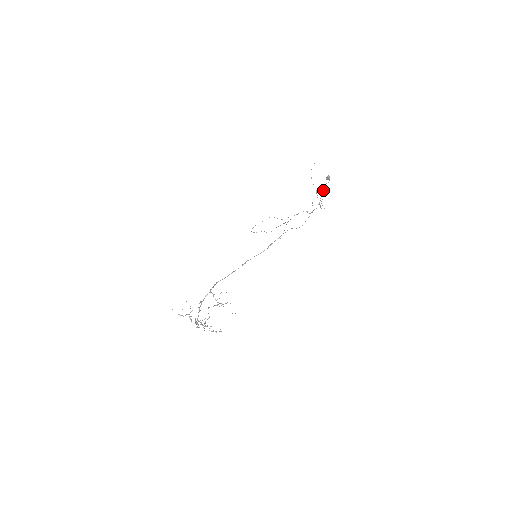
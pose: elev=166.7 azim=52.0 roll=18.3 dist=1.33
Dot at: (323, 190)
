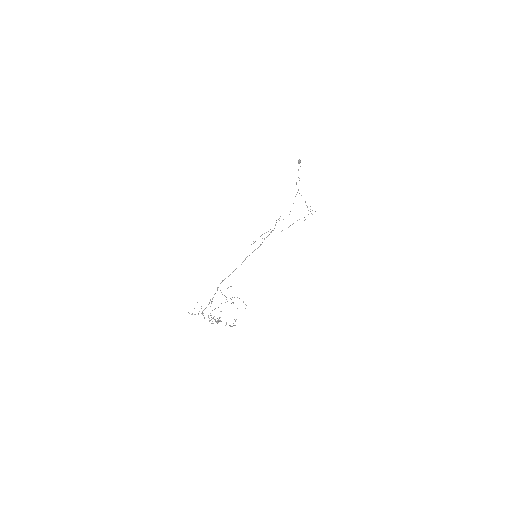
Dot at: occluded
